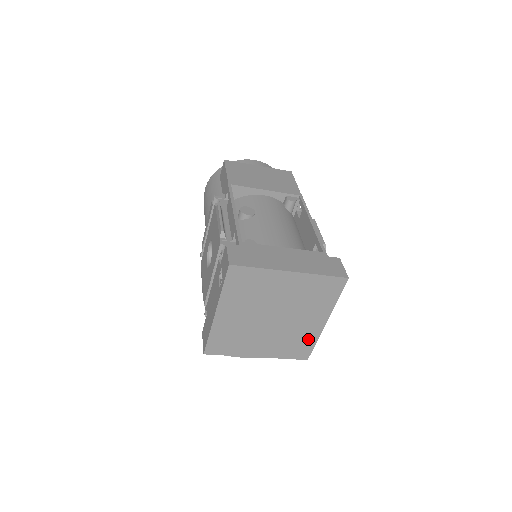
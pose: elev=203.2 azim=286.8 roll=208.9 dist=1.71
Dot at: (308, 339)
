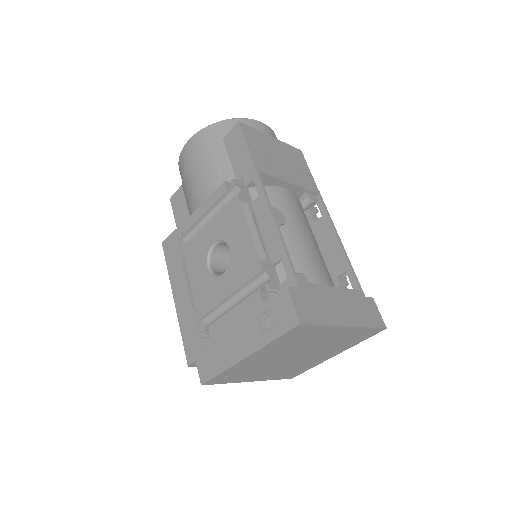
Dot at: (308, 366)
